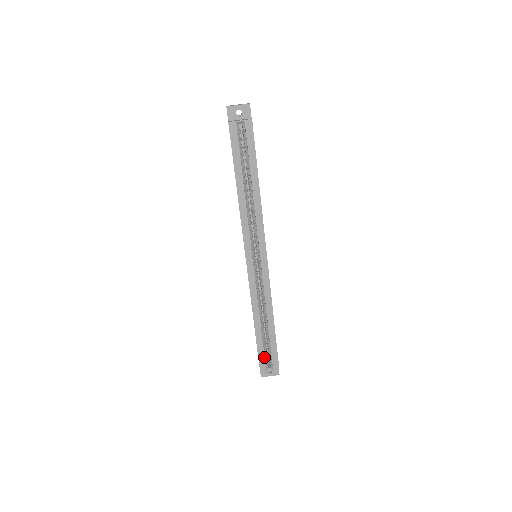
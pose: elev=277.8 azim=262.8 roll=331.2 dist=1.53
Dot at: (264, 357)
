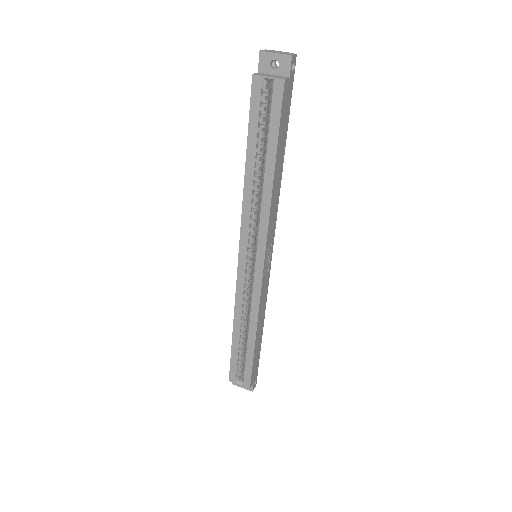
Dot at: (236, 368)
